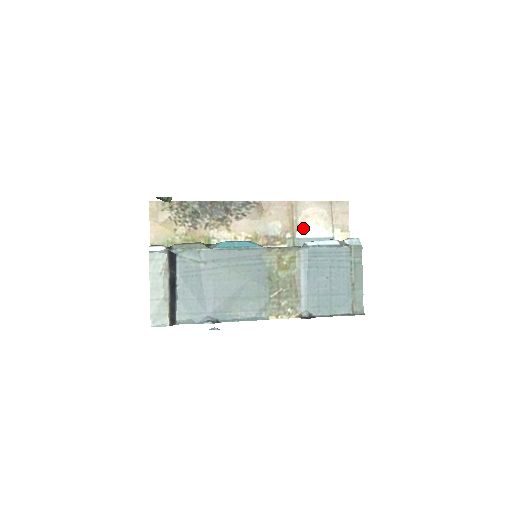
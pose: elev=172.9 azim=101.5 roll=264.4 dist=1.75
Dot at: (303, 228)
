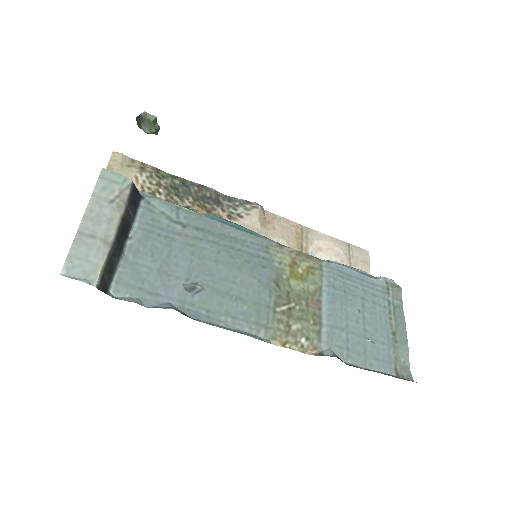
Dot at: occluded
